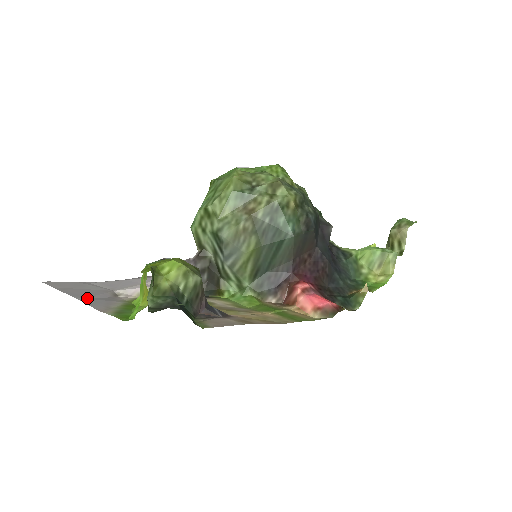
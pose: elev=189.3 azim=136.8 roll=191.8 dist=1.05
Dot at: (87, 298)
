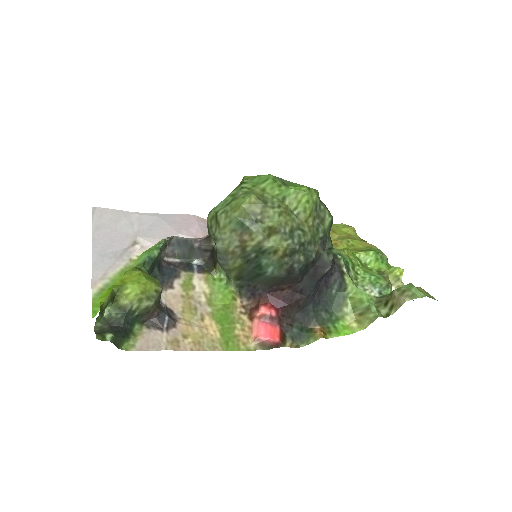
Dot at: (101, 254)
